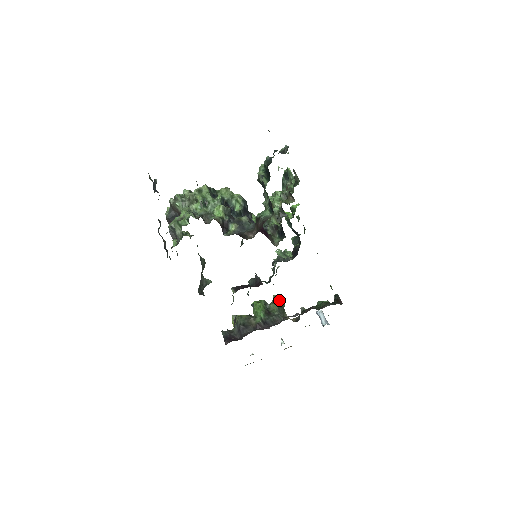
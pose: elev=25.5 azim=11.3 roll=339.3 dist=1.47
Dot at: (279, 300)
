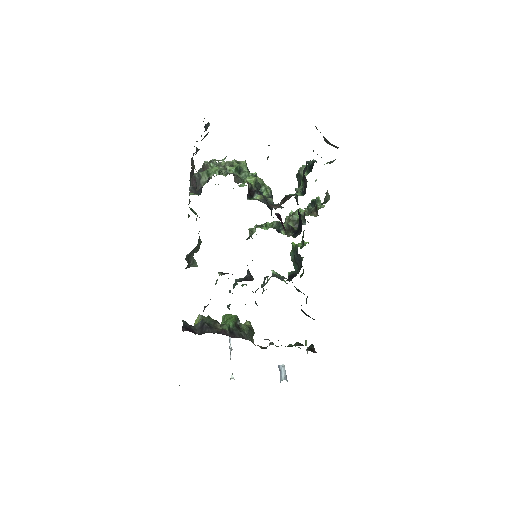
Dot at: (251, 325)
